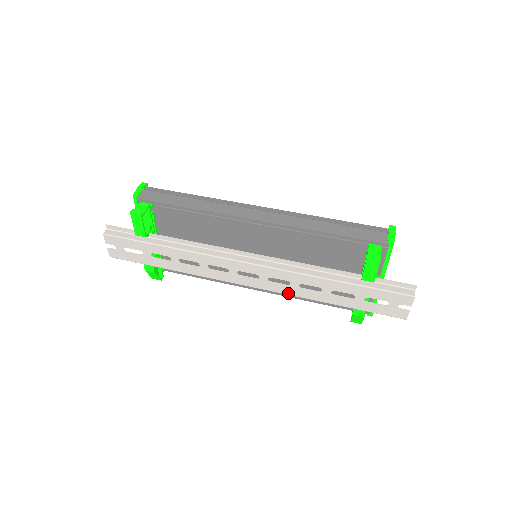
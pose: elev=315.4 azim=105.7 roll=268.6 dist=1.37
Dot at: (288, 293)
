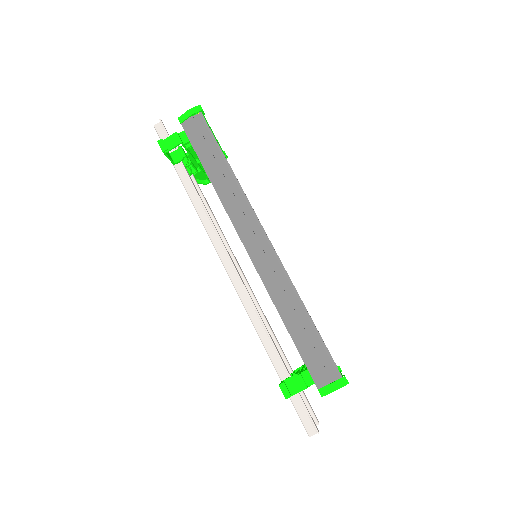
Dot at: occluded
